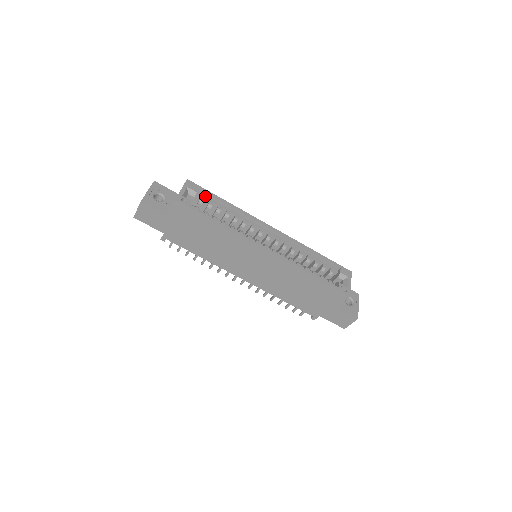
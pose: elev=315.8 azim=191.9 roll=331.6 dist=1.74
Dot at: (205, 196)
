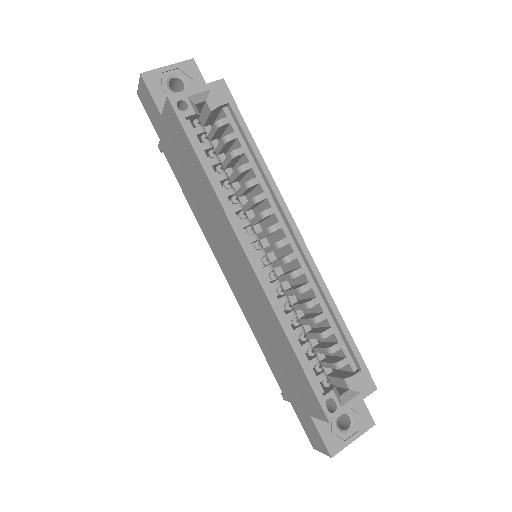
Dot at: (233, 120)
